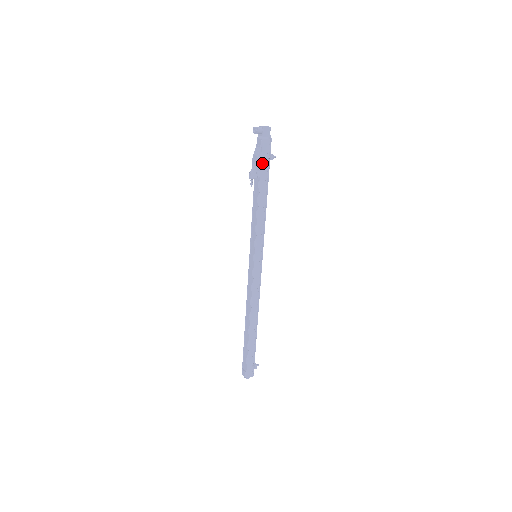
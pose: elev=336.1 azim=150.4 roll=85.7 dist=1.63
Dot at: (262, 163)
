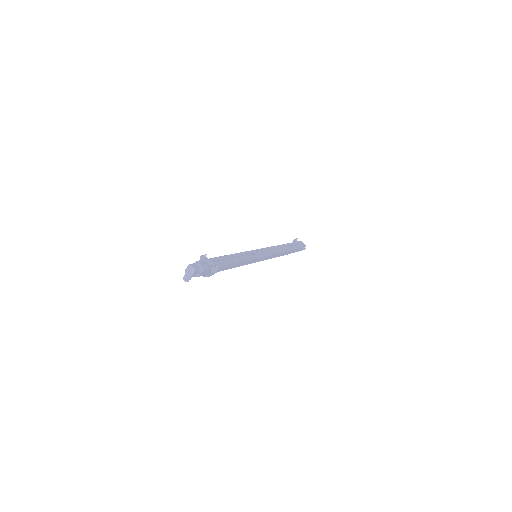
Dot at: (212, 272)
